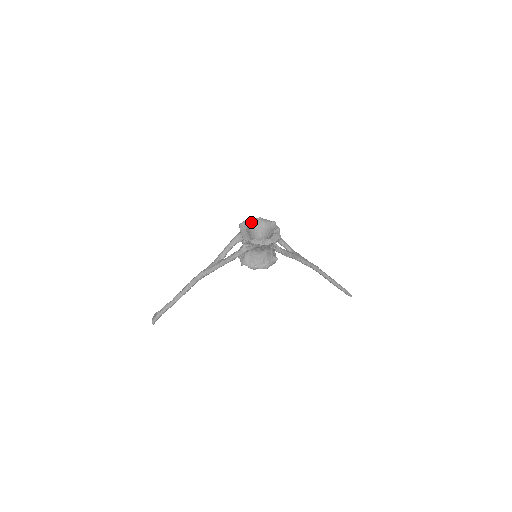
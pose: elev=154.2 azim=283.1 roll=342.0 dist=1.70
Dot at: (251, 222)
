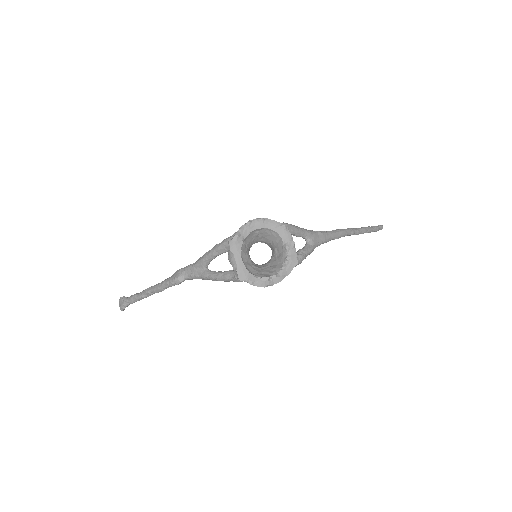
Dot at: (247, 232)
